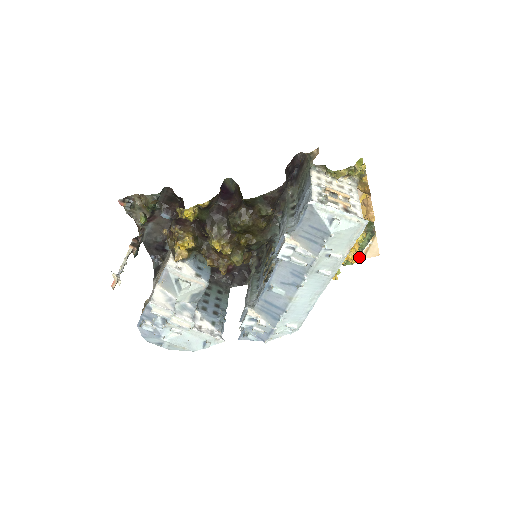
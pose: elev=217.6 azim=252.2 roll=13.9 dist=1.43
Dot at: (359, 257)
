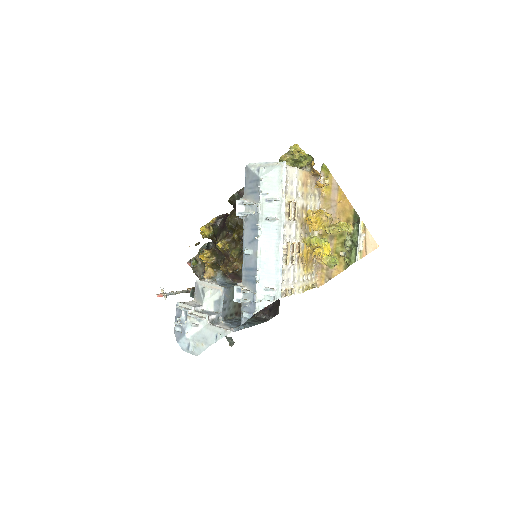
Dot at: (362, 255)
